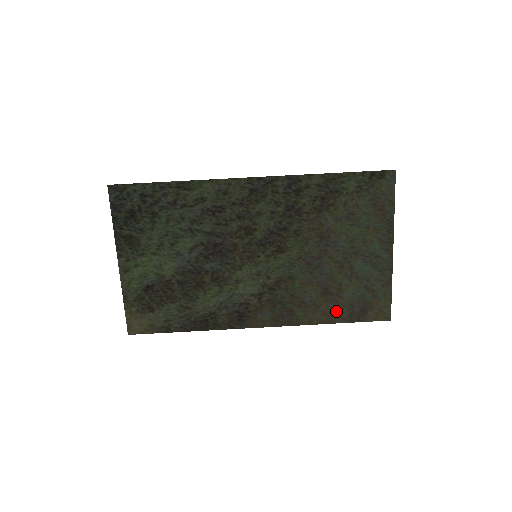
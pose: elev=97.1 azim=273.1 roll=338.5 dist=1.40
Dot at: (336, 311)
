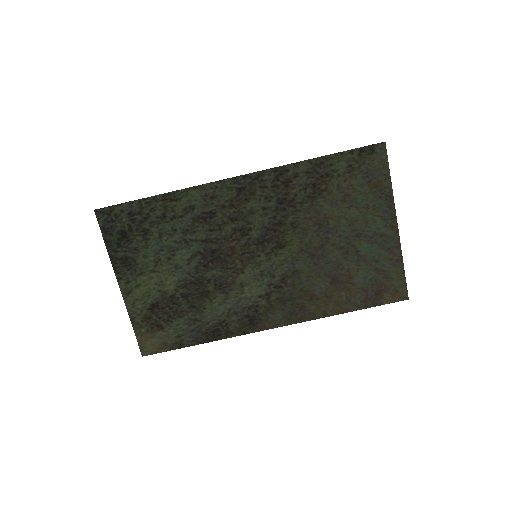
Dot at: (349, 299)
